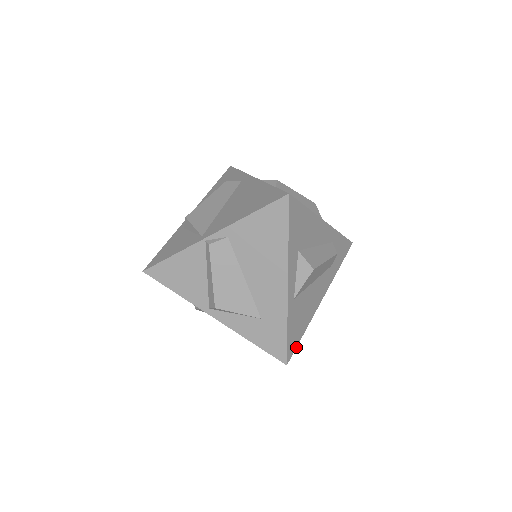
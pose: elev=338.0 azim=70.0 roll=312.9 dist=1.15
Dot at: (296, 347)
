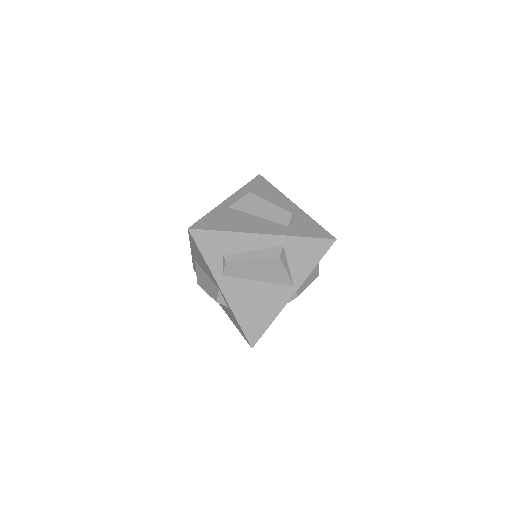
Dot at: (207, 230)
